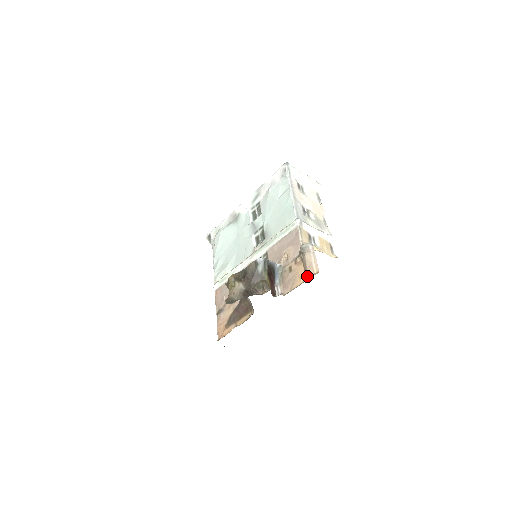
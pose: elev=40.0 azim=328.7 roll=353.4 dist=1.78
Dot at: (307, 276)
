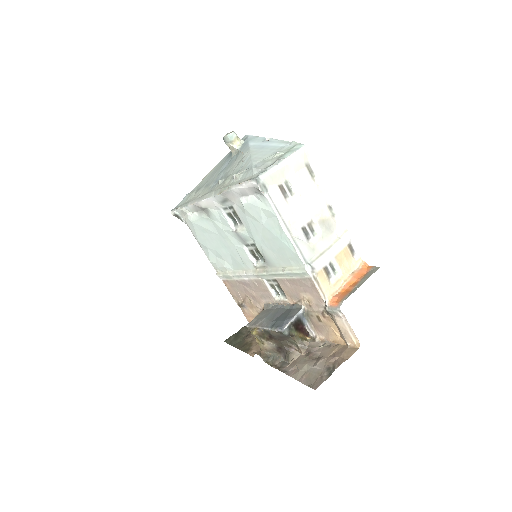
Dot at: (345, 342)
